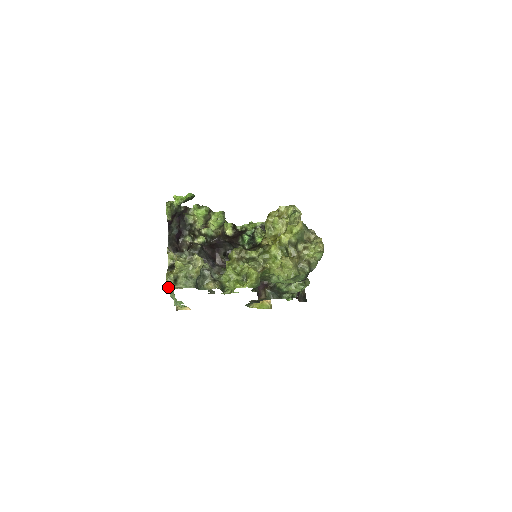
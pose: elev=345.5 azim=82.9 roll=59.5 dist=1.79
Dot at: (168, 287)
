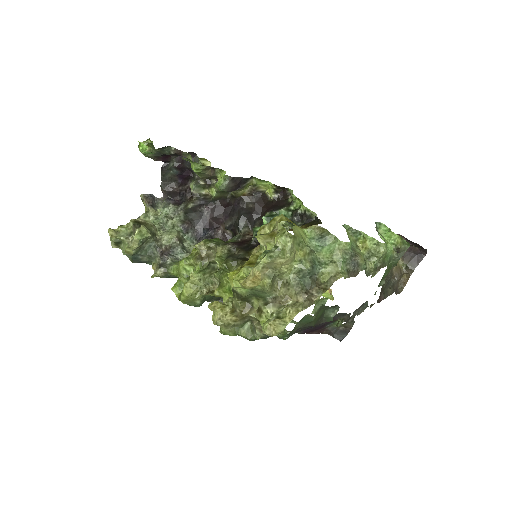
Dot at: (113, 245)
